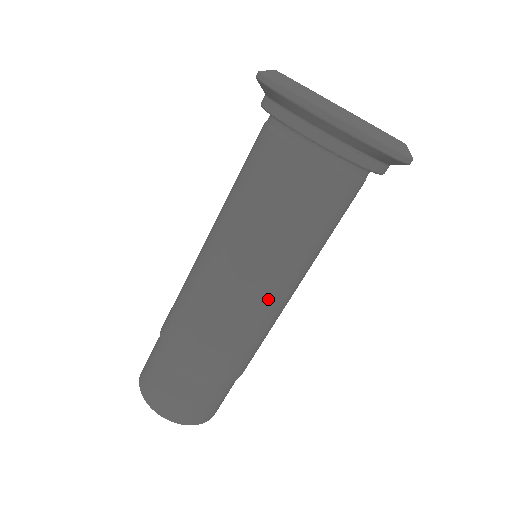
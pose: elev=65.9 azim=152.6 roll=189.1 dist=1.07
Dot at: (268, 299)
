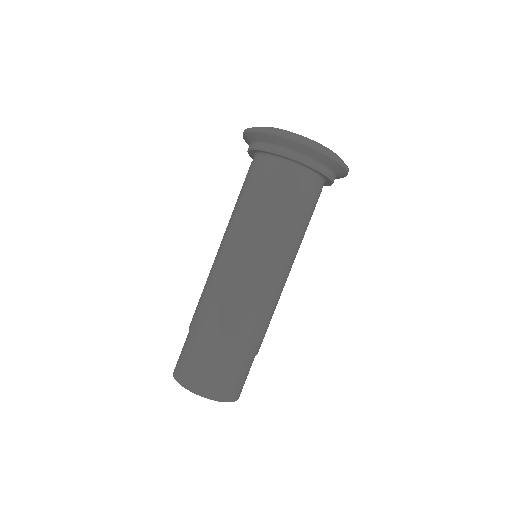
Dot at: (275, 276)
